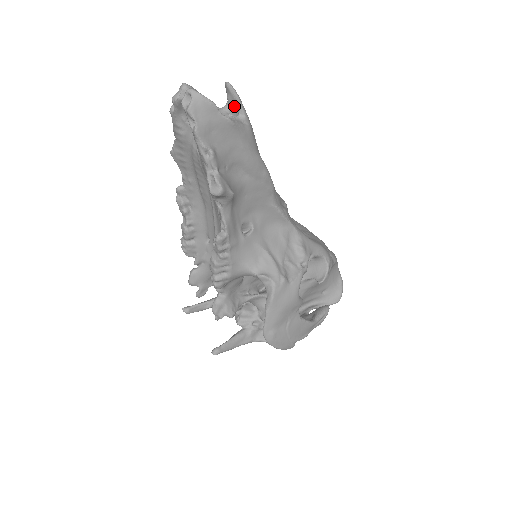
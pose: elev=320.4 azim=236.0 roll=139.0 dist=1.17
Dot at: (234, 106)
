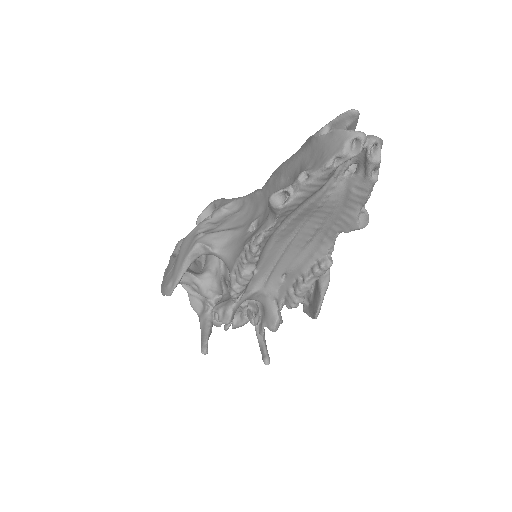
Dot at: occluded
